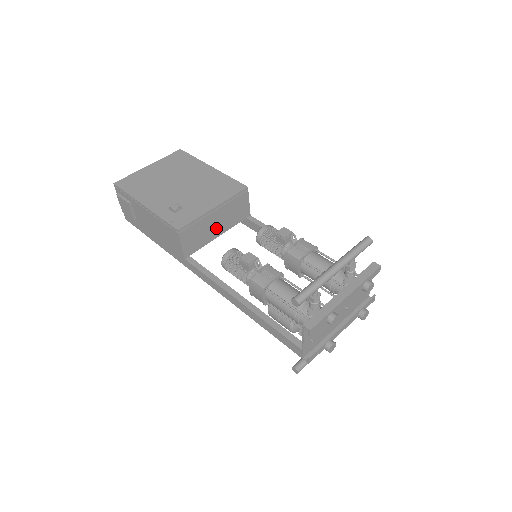
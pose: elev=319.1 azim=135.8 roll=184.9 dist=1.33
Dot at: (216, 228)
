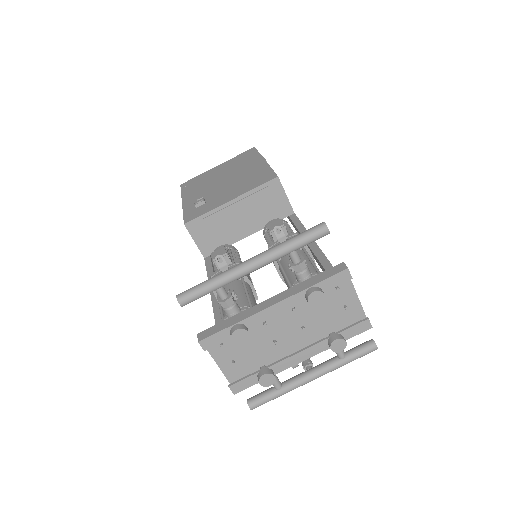
Dot at: (242, 225)
